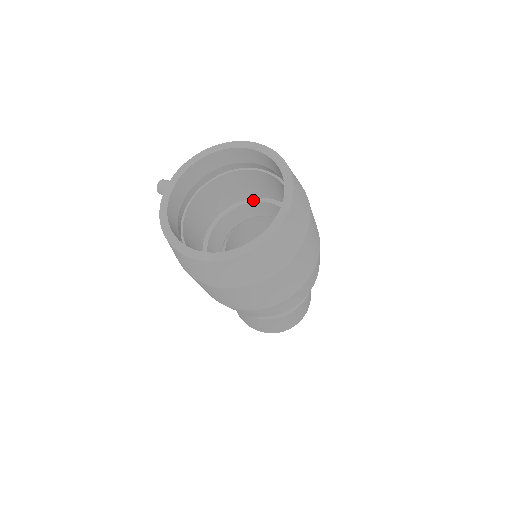
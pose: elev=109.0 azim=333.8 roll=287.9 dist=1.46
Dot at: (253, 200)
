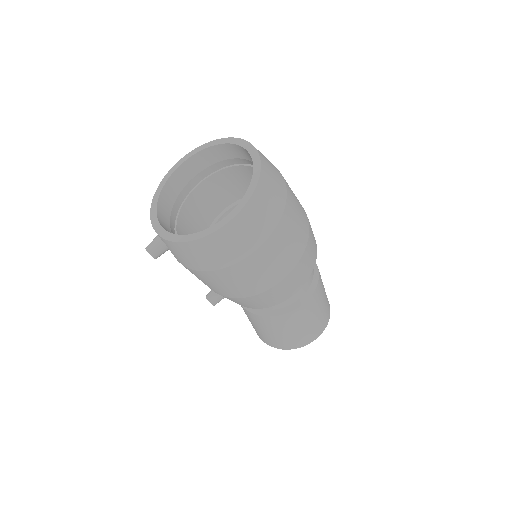
Dot at: occluded
